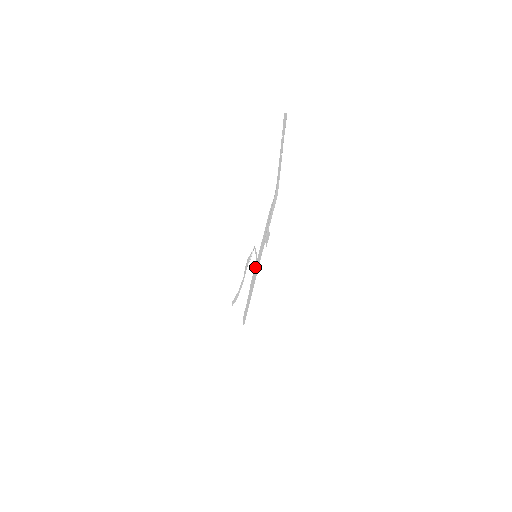
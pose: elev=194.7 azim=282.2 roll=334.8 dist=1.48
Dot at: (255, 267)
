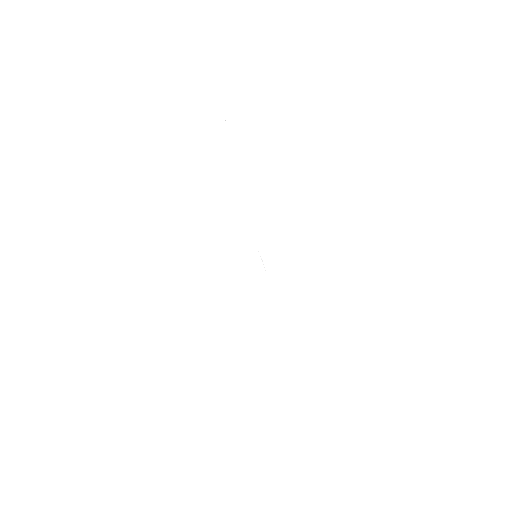
Dot at: occluded
